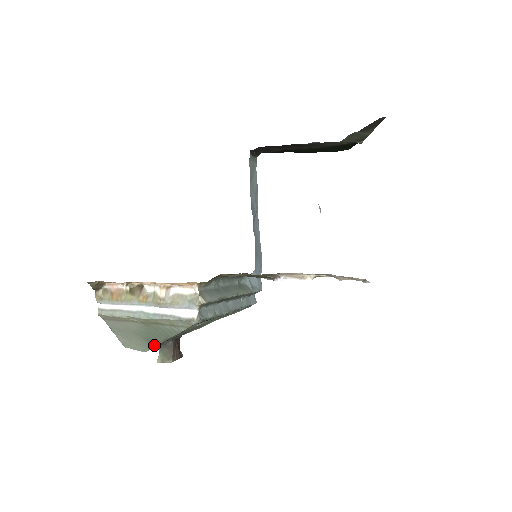
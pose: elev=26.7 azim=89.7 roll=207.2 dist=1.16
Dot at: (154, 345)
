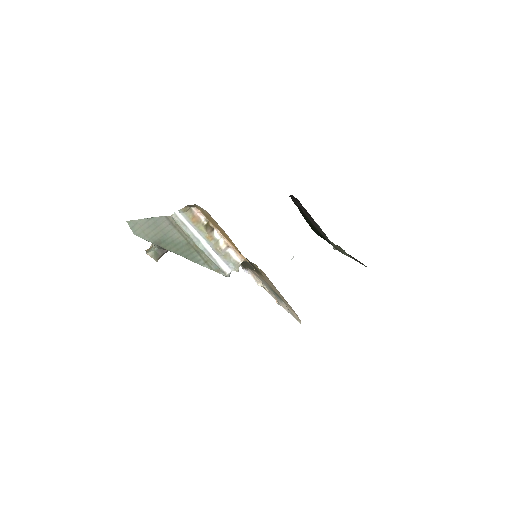
Dot at: (157, 244)
